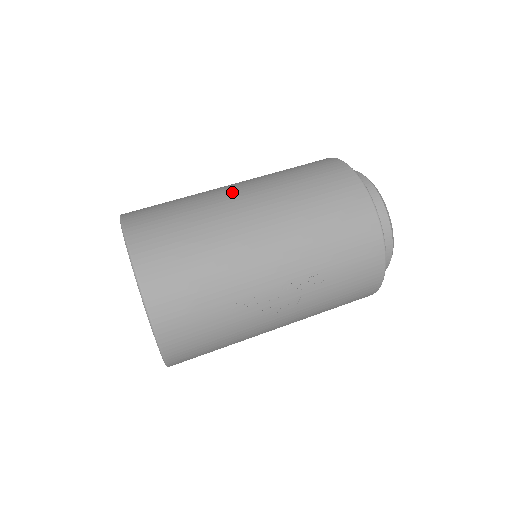
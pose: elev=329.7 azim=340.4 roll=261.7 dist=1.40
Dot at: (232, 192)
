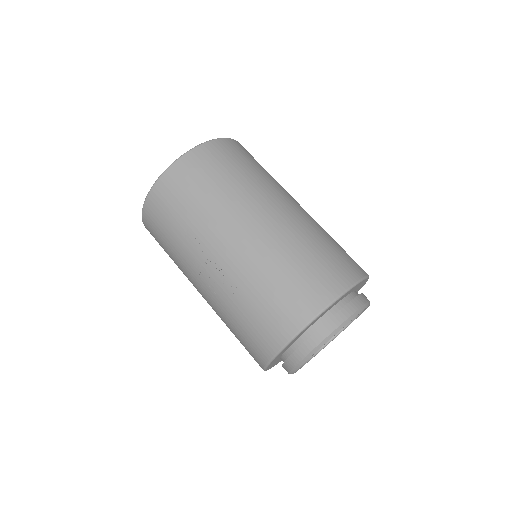
Dot at: (283, 200)
